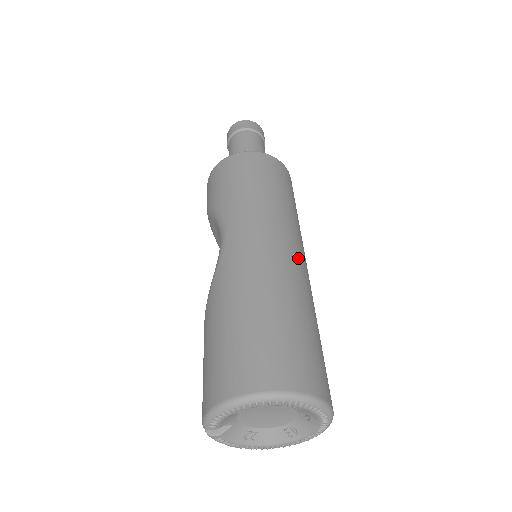
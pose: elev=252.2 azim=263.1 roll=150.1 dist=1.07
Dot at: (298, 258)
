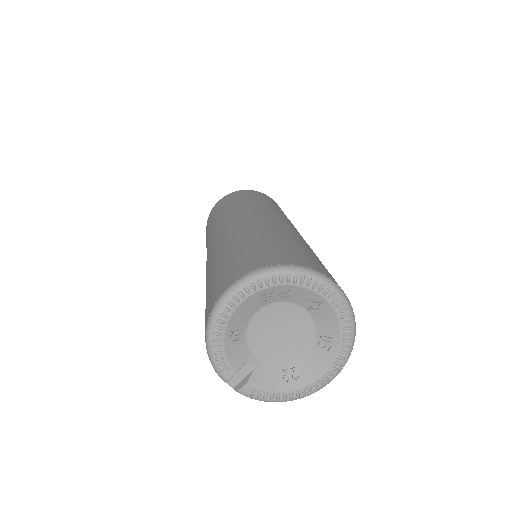
Dot at: (269, 217)
